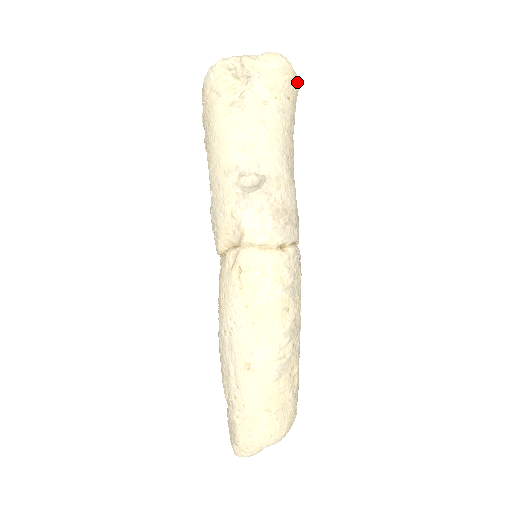
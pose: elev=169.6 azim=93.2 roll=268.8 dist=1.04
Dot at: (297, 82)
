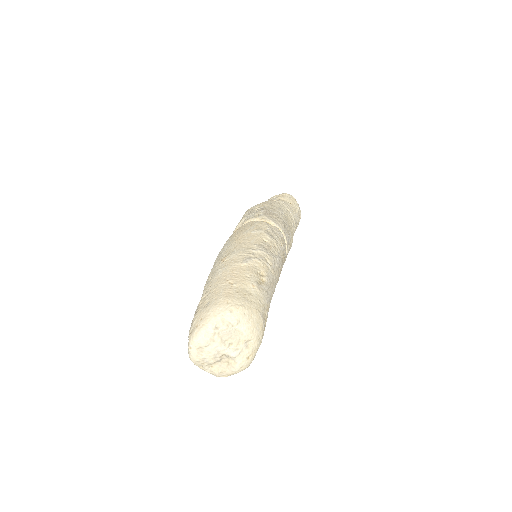
Dot at: (298, 205)
